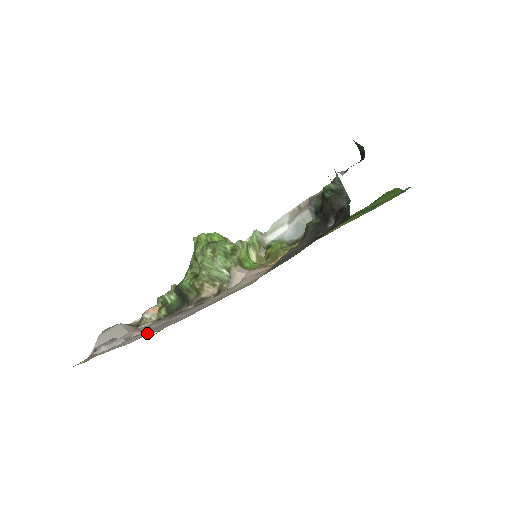
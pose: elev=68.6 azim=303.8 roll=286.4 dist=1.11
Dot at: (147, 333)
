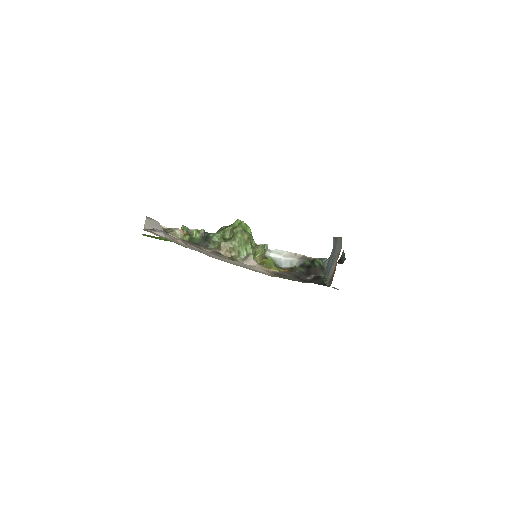
Dot at: (196, 250)
